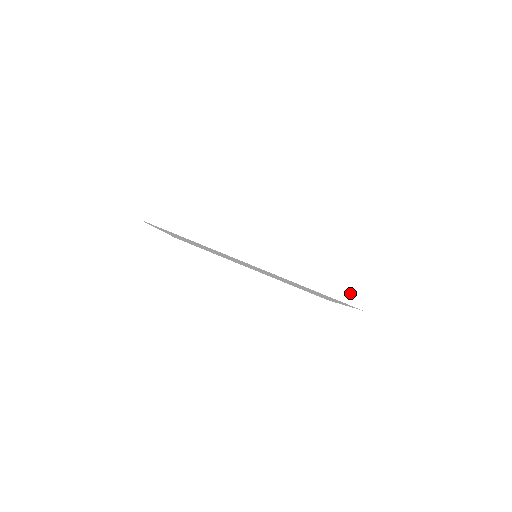
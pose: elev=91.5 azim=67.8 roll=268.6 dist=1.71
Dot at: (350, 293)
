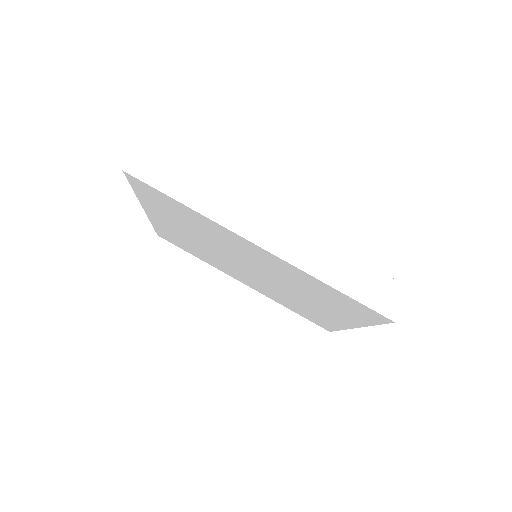
Dot at: (379, 297)
